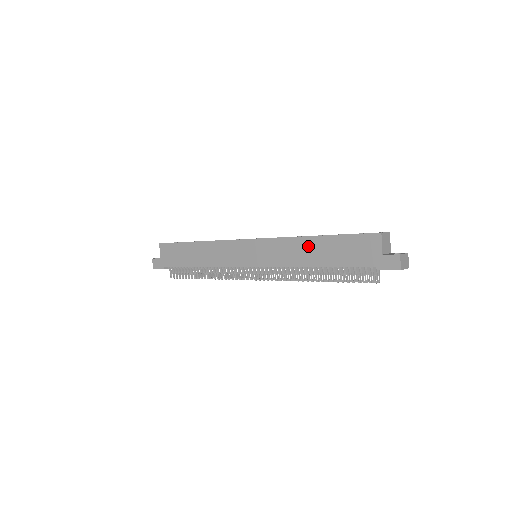
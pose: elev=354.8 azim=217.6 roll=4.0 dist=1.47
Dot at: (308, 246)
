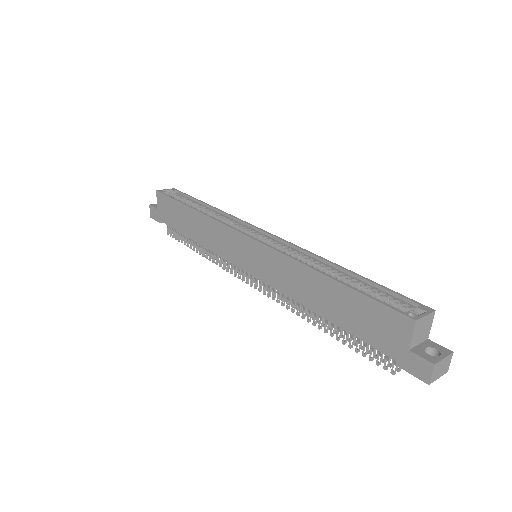
Dot at: (314, 283)
